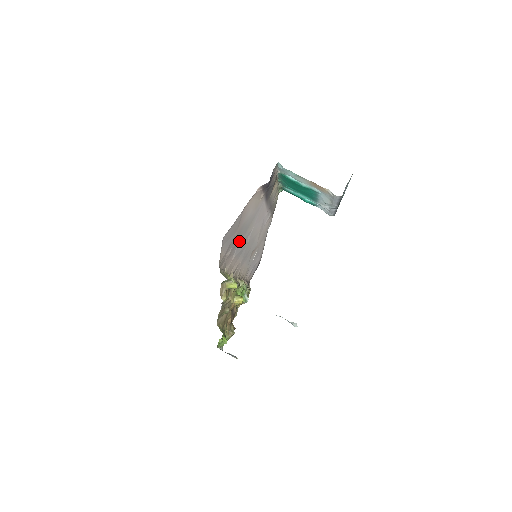
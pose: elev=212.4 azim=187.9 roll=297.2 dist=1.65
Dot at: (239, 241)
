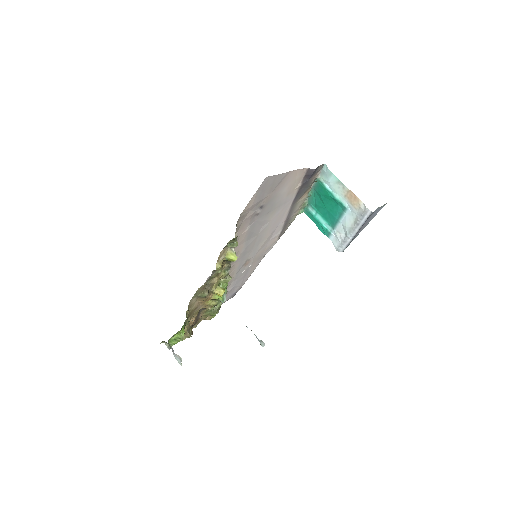
Dot at: (260, 216)
